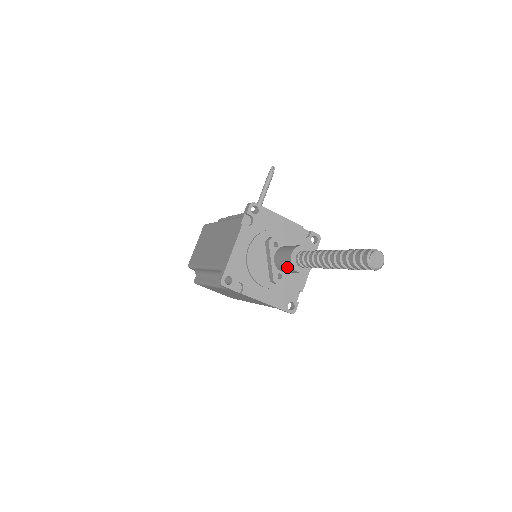
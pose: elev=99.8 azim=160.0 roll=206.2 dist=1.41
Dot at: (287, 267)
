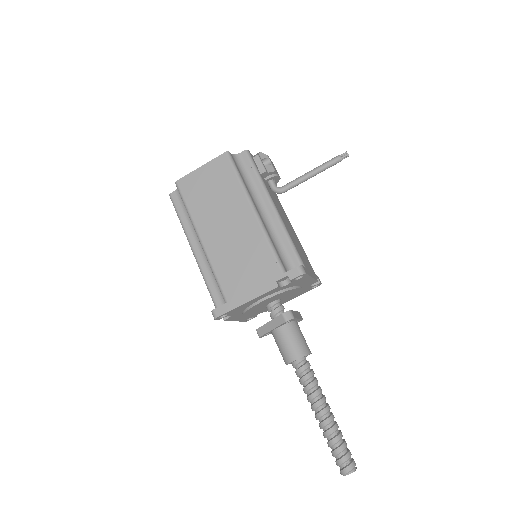
Dot at: (282, 354)
